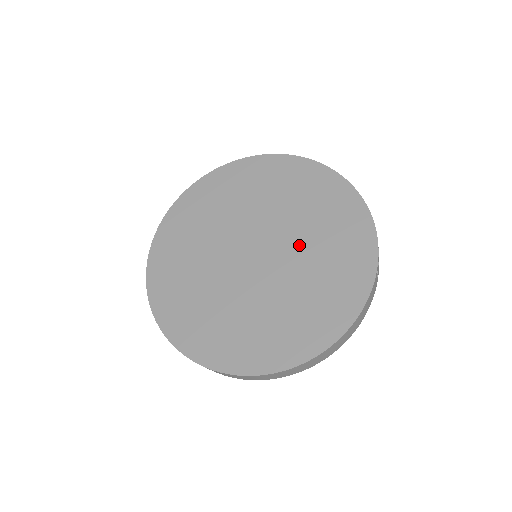
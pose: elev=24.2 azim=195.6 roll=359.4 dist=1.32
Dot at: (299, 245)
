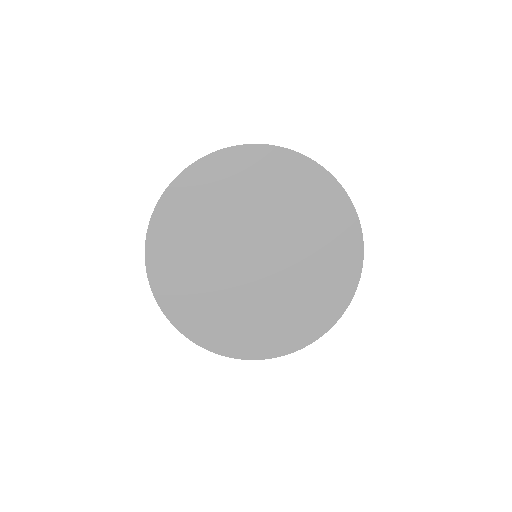
Dot at: (284, 226)
